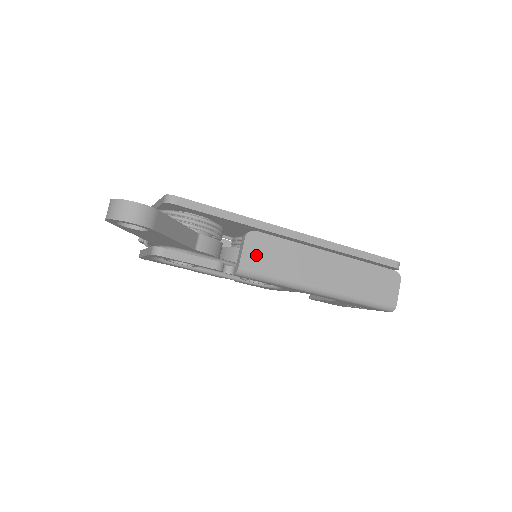
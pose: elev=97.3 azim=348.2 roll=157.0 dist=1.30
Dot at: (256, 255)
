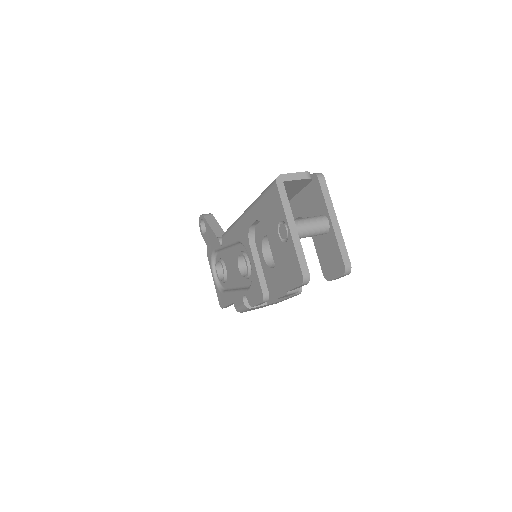
Dot at: occluded
